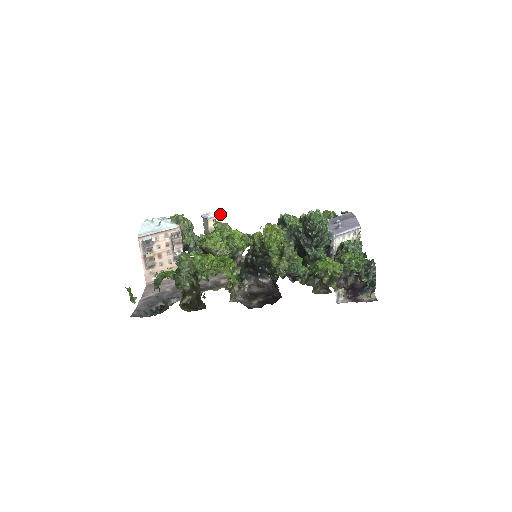
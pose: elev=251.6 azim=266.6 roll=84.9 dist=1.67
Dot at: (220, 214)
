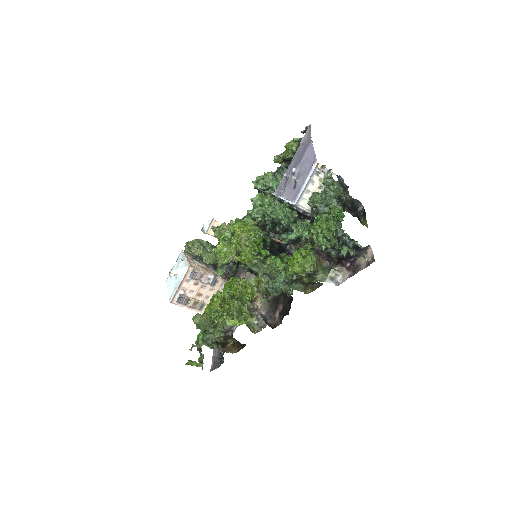
Dot at: (211, 219)
